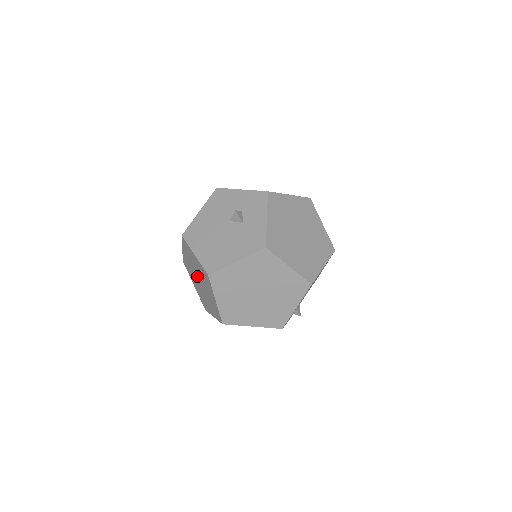
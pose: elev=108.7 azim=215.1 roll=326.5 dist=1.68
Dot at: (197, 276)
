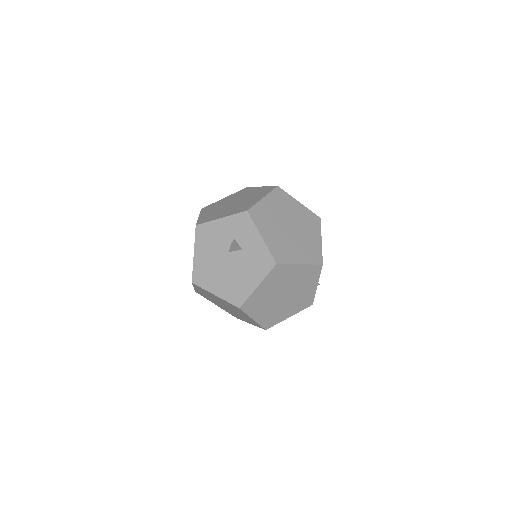
Dot at: occluded
